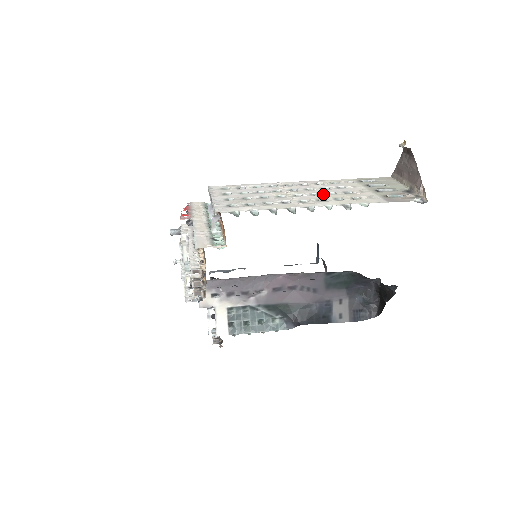
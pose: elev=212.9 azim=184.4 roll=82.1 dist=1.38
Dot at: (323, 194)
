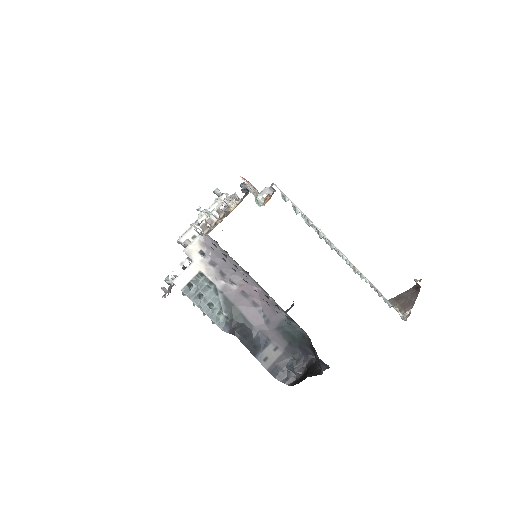
Dot at: occluded
